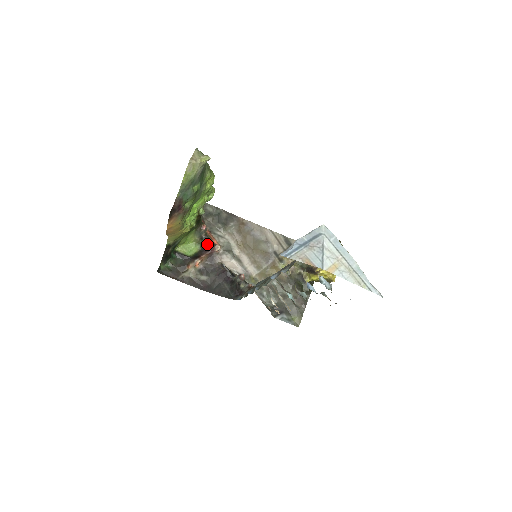
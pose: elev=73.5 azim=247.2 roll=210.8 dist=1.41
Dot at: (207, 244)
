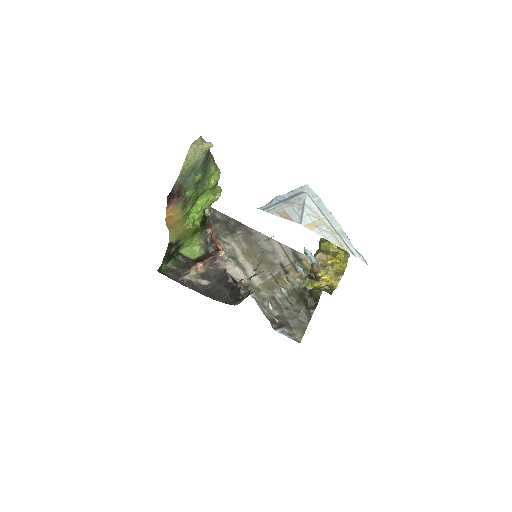
Dot at: (211, 249)
